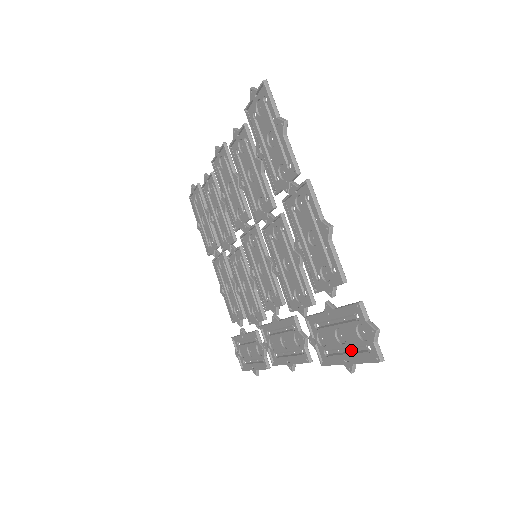
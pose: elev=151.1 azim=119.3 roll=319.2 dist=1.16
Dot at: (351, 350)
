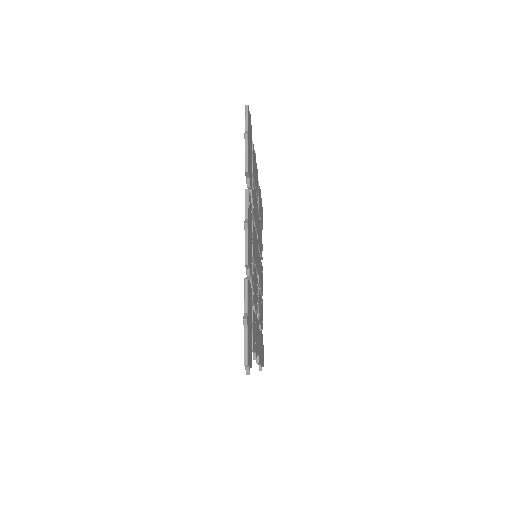
Dot at: (249, 138)
